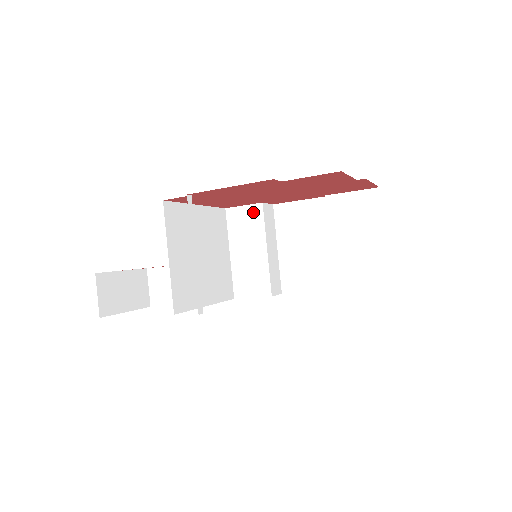
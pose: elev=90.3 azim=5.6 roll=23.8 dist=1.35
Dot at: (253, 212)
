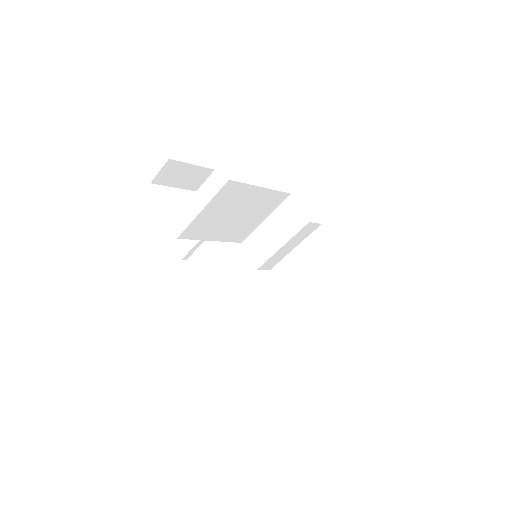
Dot at: (299, 219)
